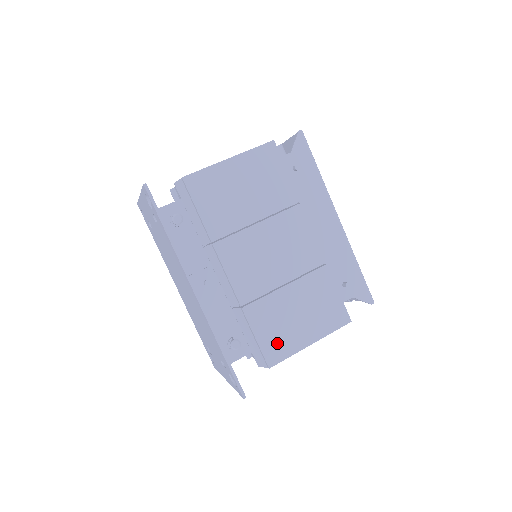
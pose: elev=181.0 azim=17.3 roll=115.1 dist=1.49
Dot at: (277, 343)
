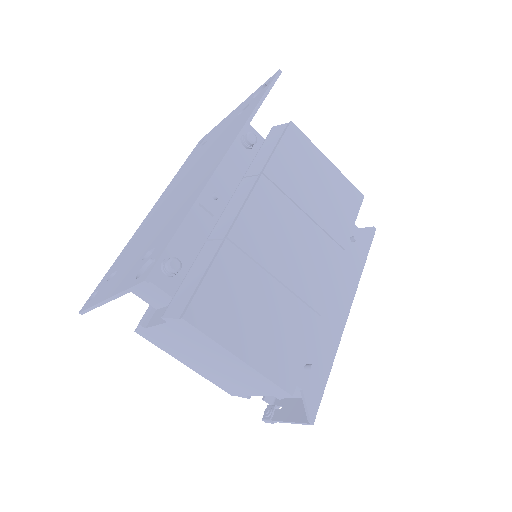
Dot at: (216, 309)
